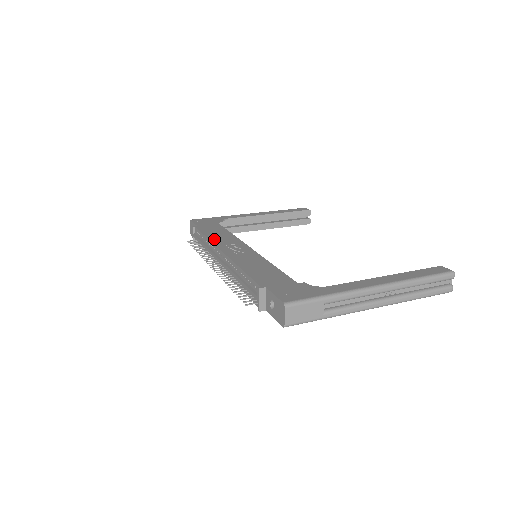
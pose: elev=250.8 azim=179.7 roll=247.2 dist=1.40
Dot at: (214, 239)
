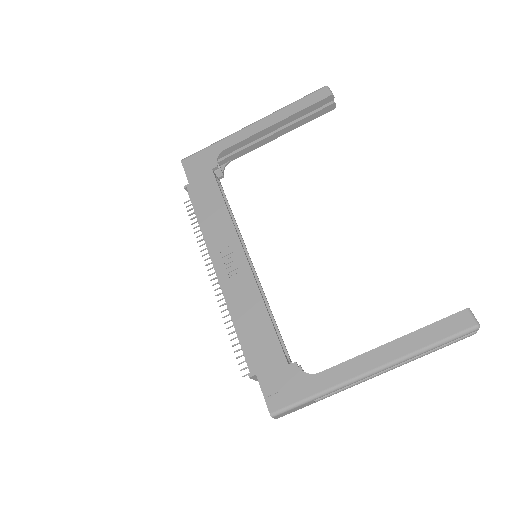
Dot at: (207, 231)
